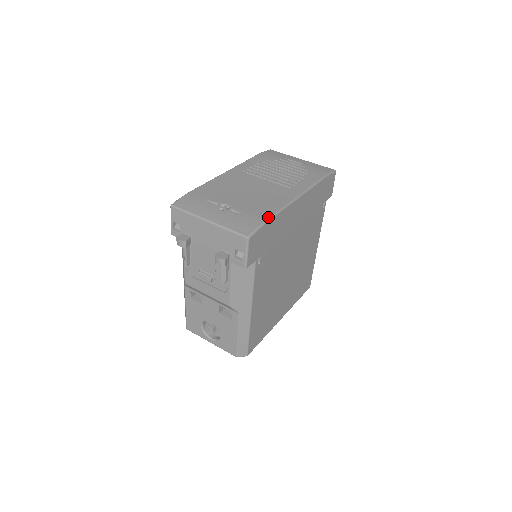
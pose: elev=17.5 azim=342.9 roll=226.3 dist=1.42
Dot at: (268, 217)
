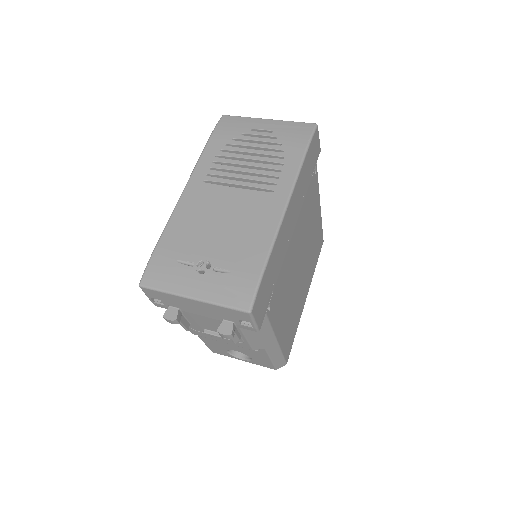
Dot at: (262, 265)
